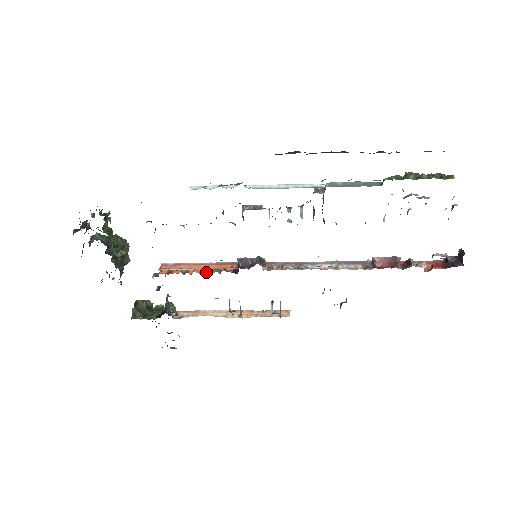
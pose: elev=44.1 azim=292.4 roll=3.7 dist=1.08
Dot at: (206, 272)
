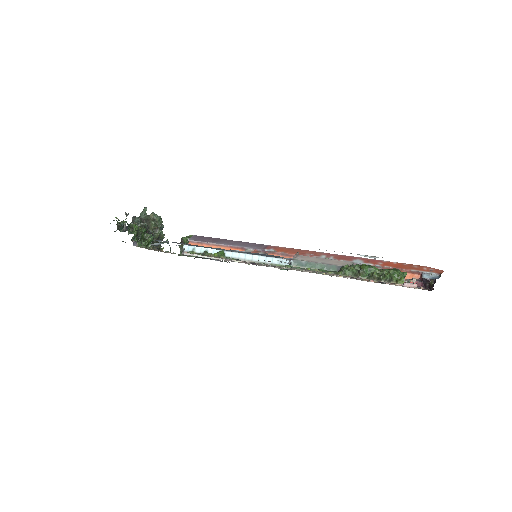
Dot at: occluded
